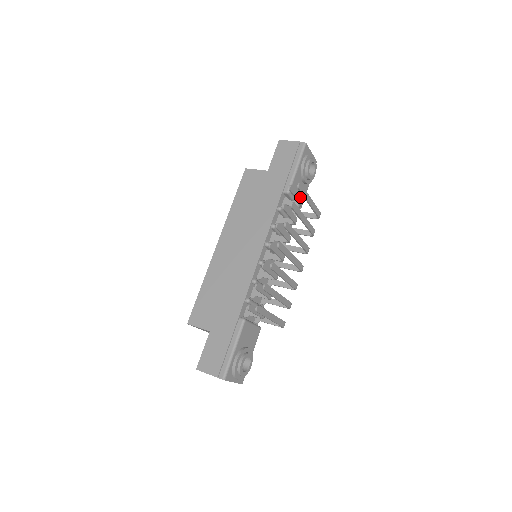
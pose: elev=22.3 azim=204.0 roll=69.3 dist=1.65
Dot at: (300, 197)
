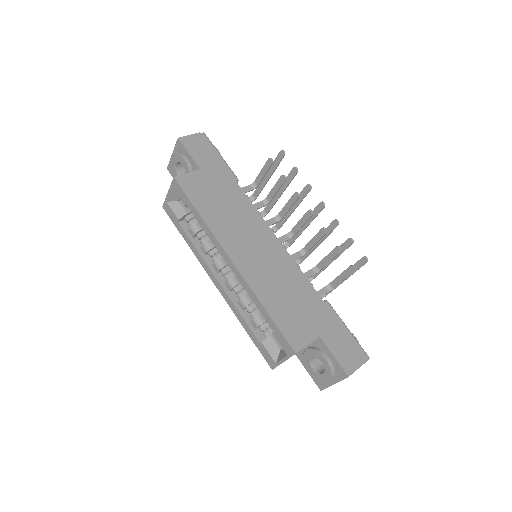
Dot at: (259, 176)
